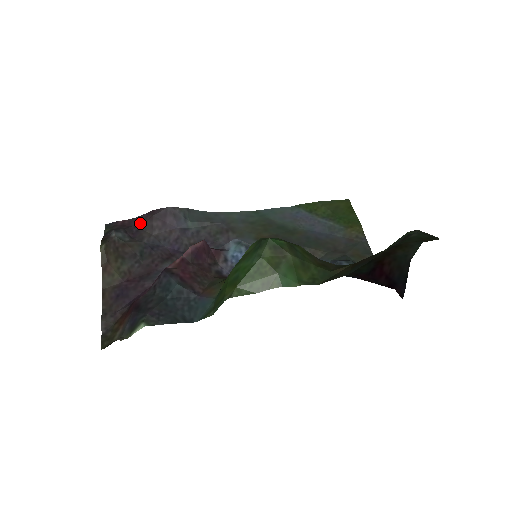
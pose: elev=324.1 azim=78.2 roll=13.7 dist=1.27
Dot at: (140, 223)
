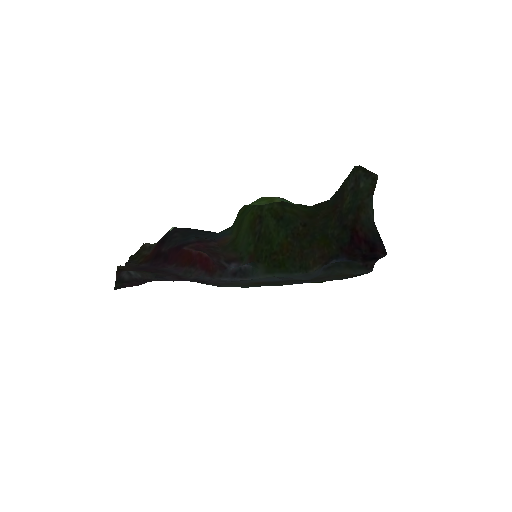
Dot at: occluded
